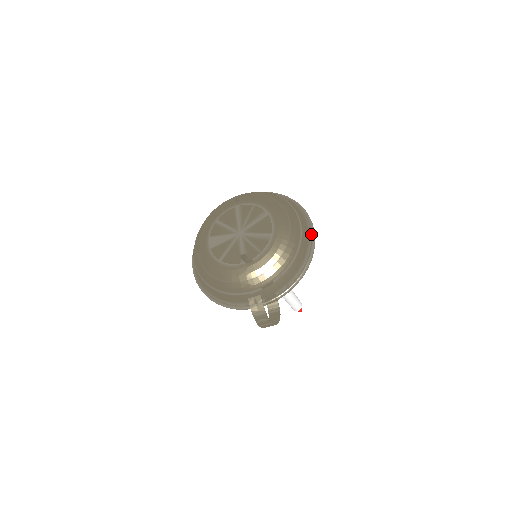
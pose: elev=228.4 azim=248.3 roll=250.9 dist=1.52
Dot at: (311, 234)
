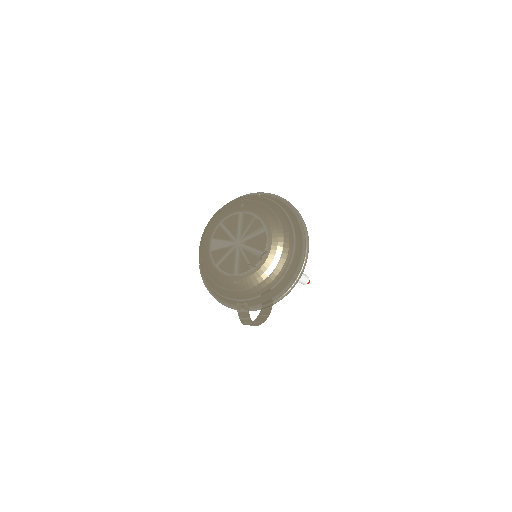
Dot at: (304, 254)
